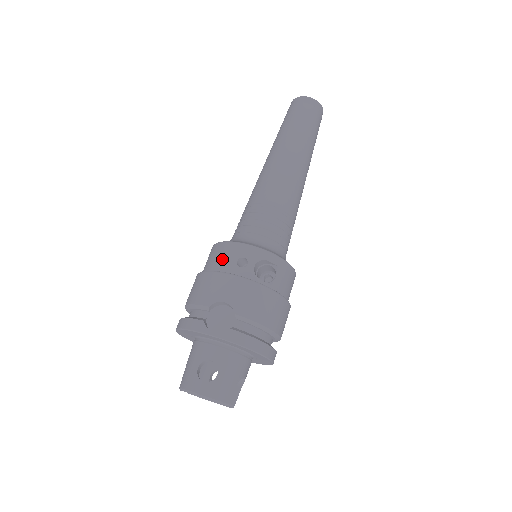
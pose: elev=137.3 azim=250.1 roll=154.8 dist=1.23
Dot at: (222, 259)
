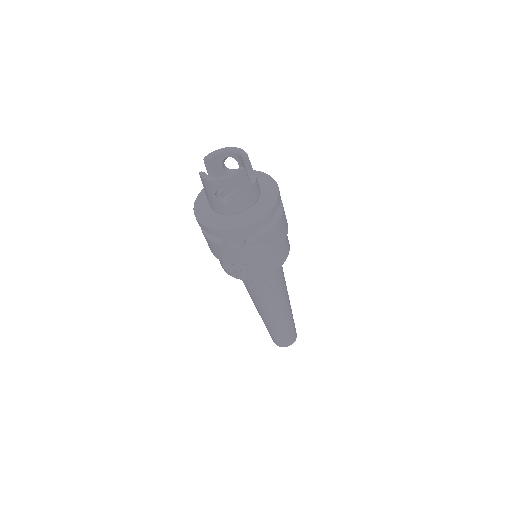
Dot at: occluded
